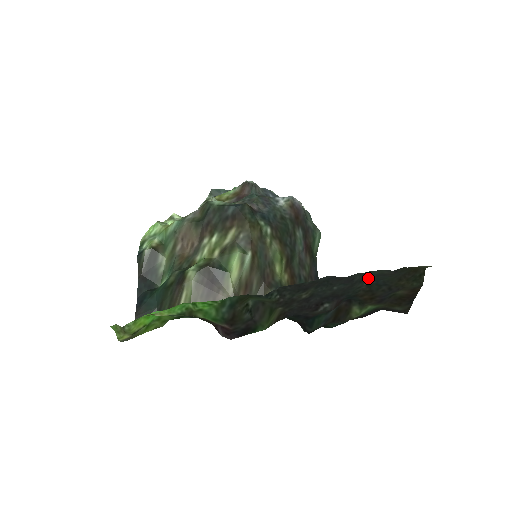
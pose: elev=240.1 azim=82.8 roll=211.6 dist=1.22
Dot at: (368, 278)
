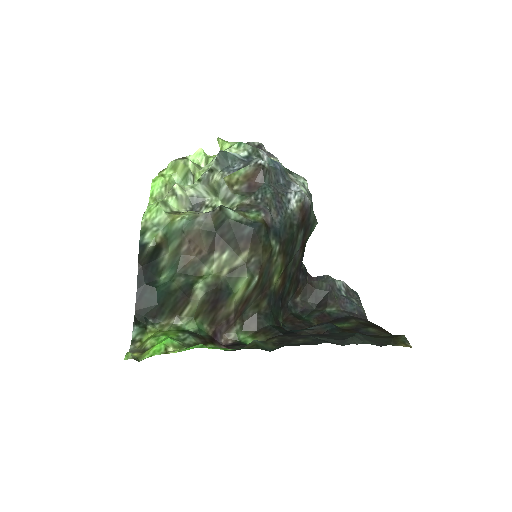
Dot at: (356, 334)
